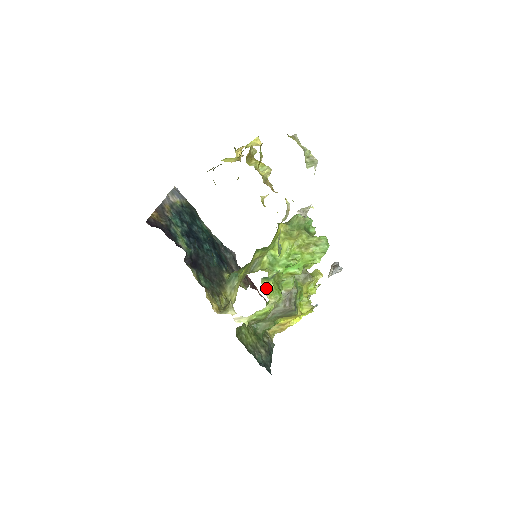
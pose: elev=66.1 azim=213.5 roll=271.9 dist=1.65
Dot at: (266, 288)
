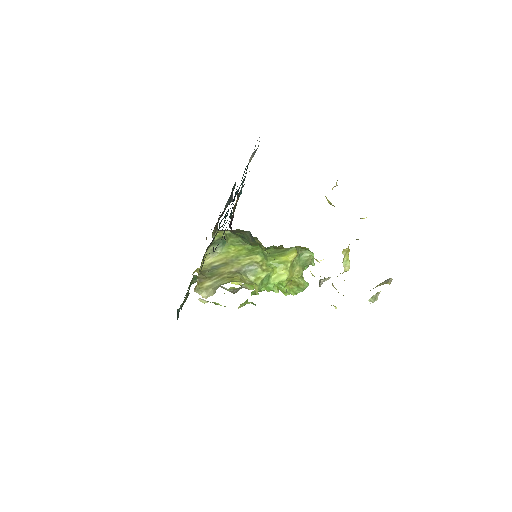
Dot at: occluded
